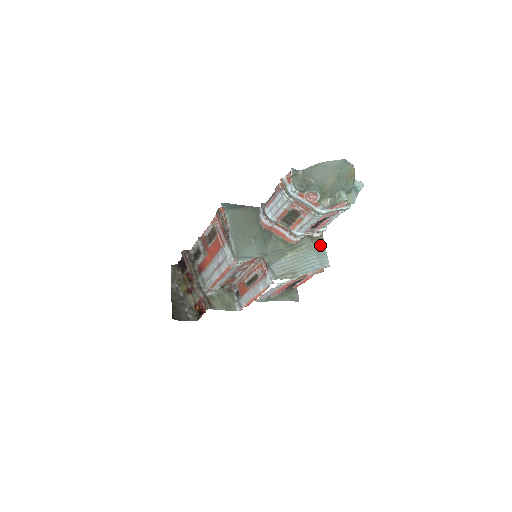
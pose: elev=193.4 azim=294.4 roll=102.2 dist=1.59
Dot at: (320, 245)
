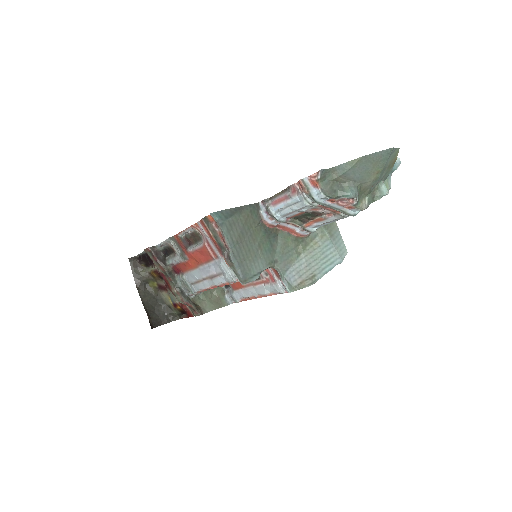
Dot at: (333, 228)
